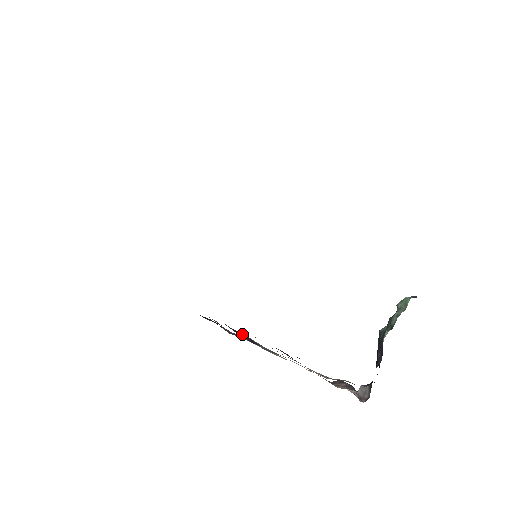
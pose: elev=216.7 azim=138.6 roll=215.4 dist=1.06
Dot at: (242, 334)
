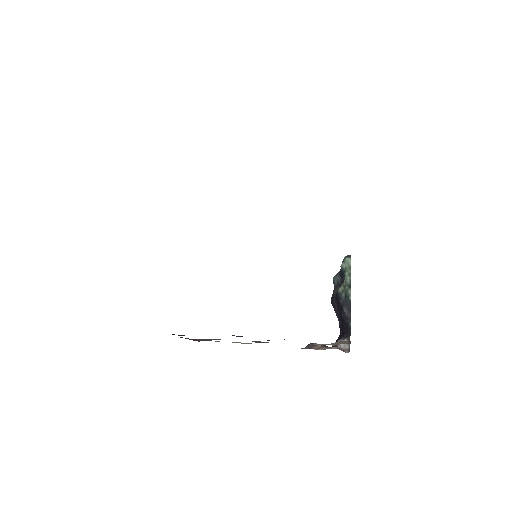
Dot at: (241, 336)
